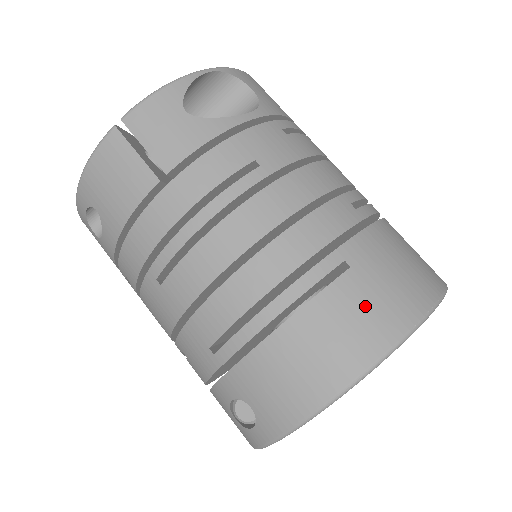
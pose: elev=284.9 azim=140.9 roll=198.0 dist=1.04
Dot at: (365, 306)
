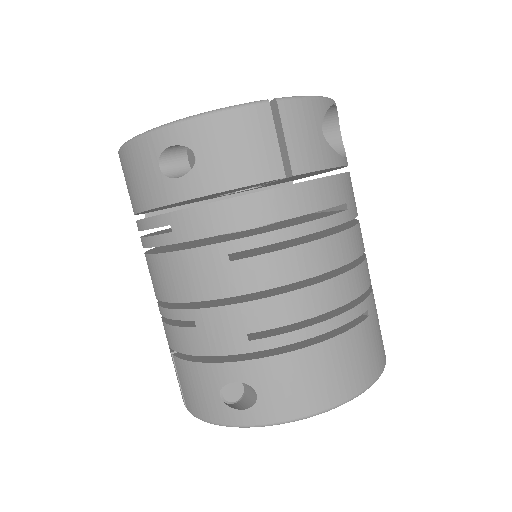
Dot at: (369, 348)
